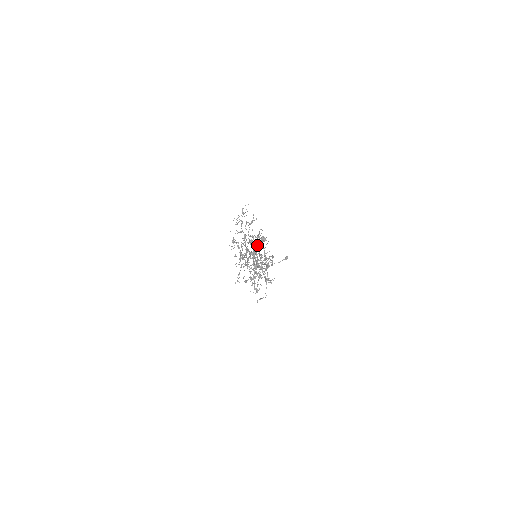
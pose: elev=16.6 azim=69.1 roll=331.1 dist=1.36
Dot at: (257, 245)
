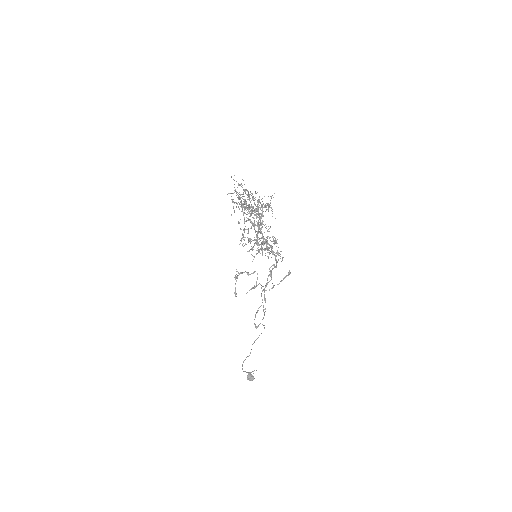
Dot at: (258, 220)
